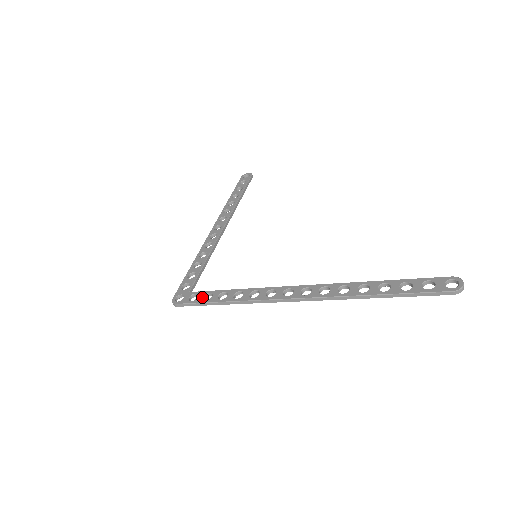
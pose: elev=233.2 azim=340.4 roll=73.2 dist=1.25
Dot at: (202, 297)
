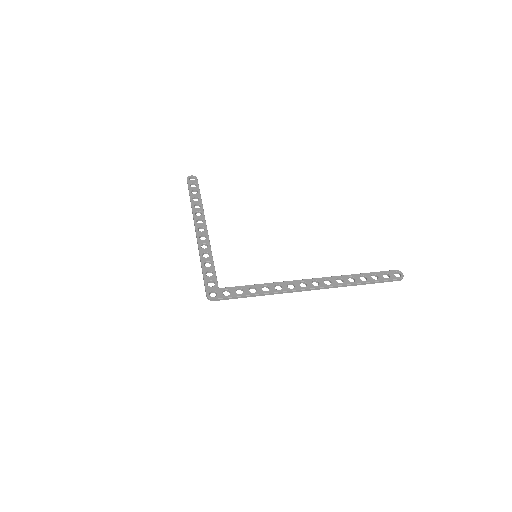
Dot at: (235, 292)
